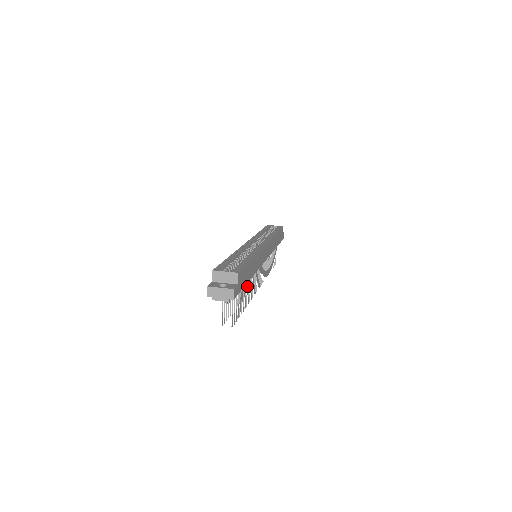
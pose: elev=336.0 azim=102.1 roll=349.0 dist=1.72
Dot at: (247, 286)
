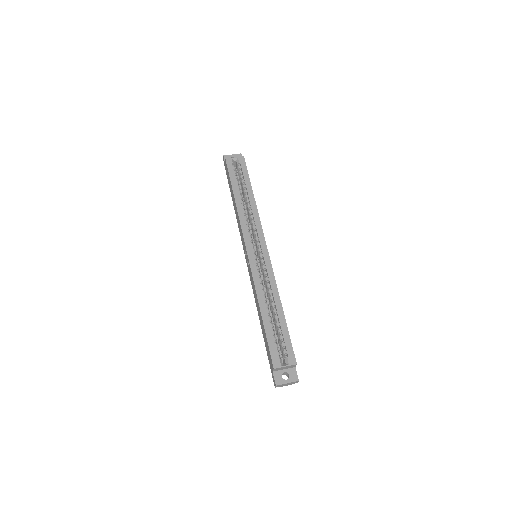
Dot at: occluded
